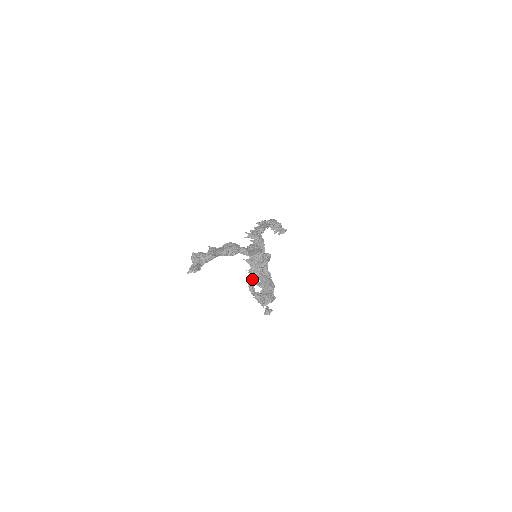
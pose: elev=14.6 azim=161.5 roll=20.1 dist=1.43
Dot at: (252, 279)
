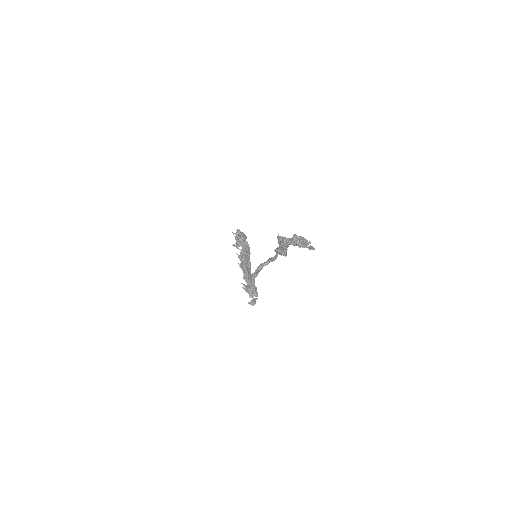
Dot at: (256, 272)
